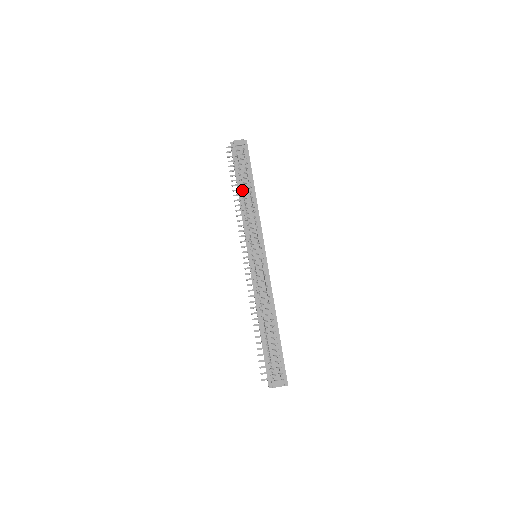
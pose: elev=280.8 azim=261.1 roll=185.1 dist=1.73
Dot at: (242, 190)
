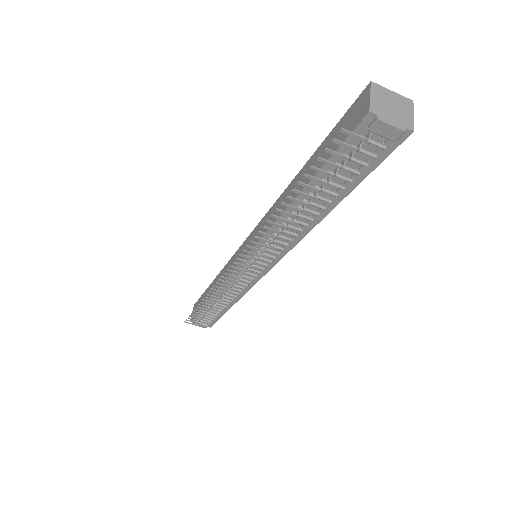
Dot at: occluded
